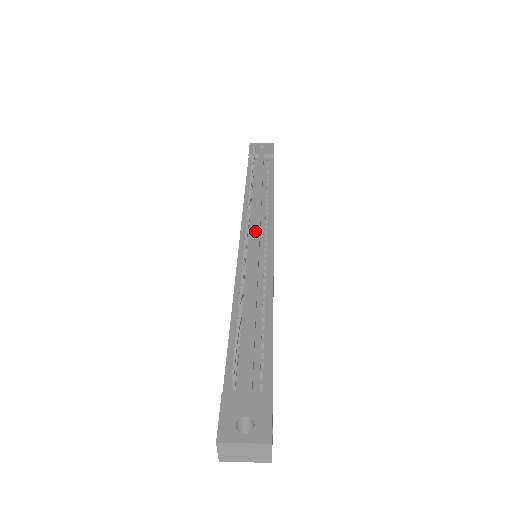
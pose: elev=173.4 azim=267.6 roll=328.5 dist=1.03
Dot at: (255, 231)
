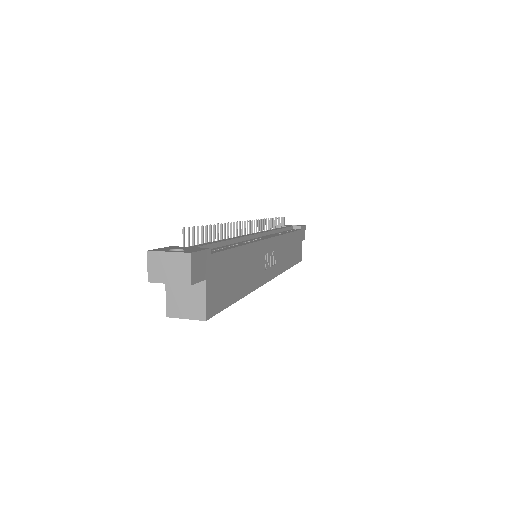
Dot at: (257, 232)
